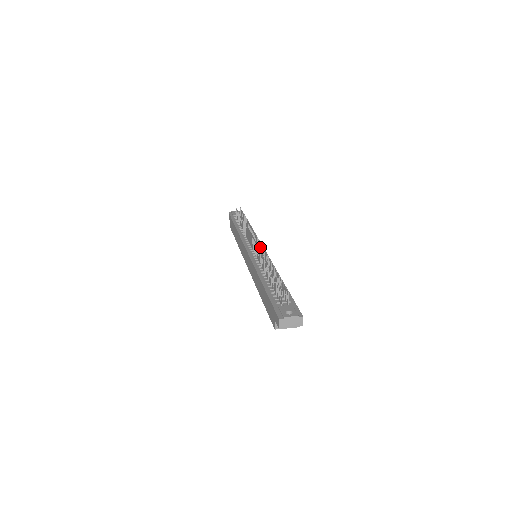
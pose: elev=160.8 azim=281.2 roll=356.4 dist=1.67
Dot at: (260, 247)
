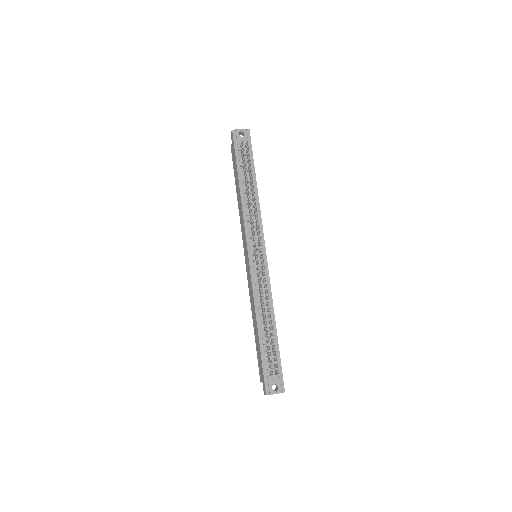
Dot at: (262, 263)
